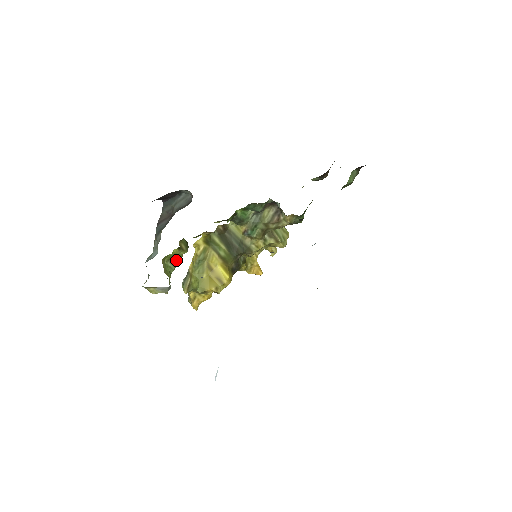
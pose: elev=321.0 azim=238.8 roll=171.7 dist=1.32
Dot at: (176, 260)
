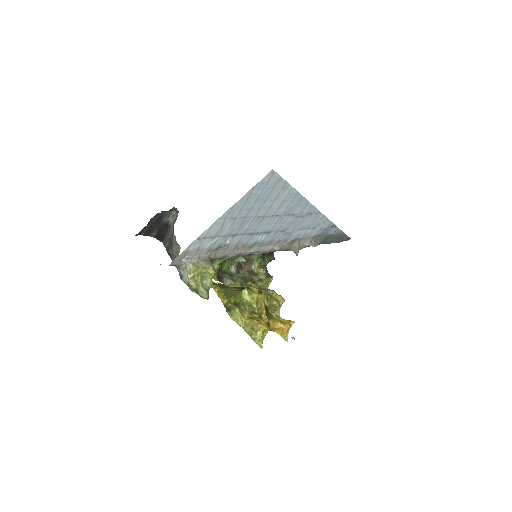
Dot at: occluded
